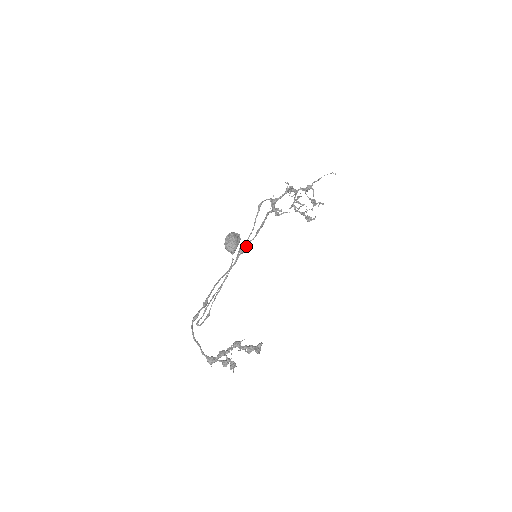
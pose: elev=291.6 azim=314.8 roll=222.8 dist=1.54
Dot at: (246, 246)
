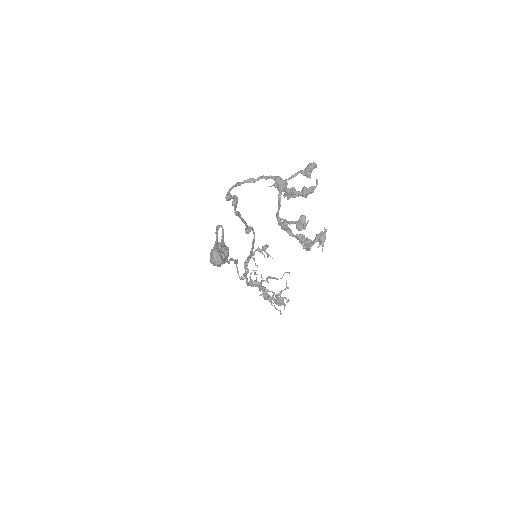
Dot at: (252, 227)
